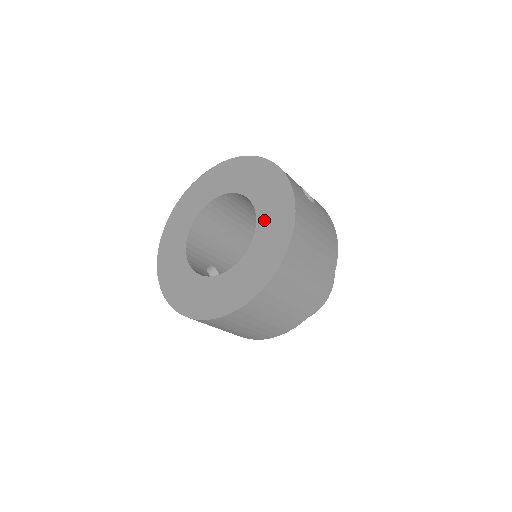
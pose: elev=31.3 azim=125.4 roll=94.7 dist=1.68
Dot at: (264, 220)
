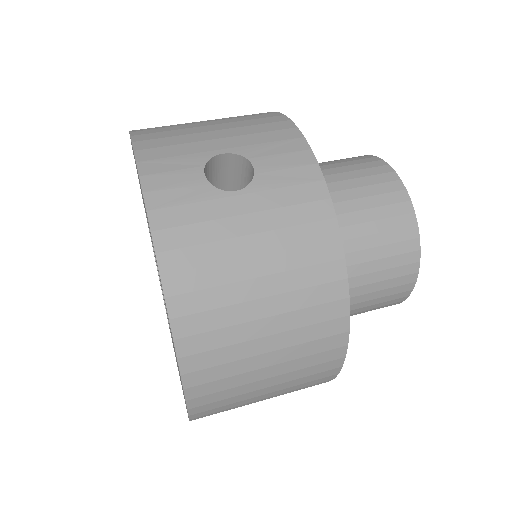
Dot at: occluded
